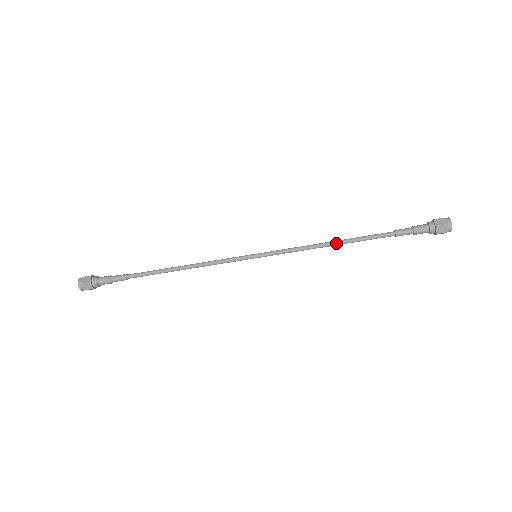
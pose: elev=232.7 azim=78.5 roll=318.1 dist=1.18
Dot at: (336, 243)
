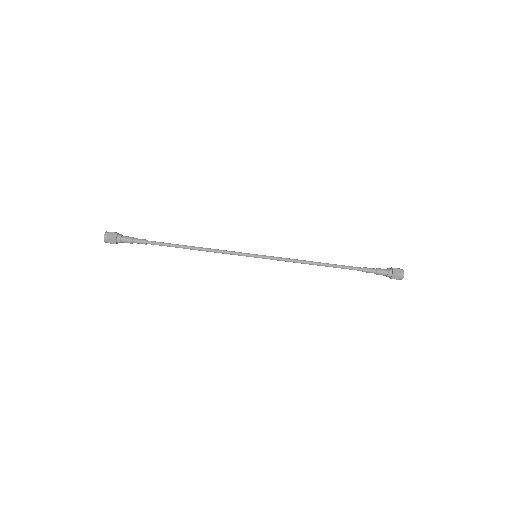
Dot at: (319, 263)
